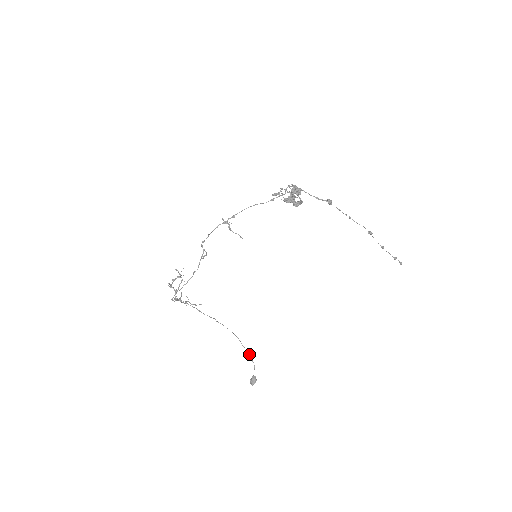
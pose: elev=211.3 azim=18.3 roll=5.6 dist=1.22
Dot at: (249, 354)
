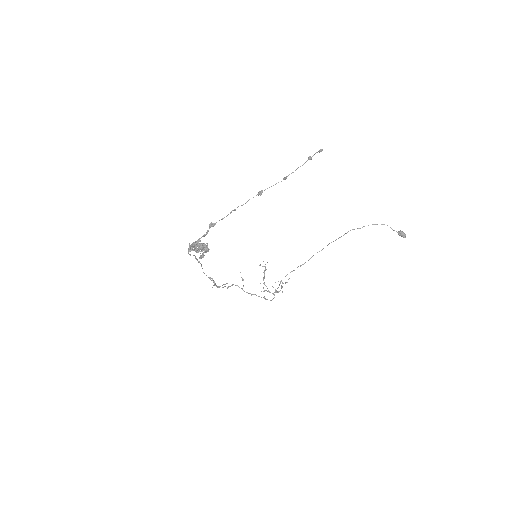
Dot at: occluded
